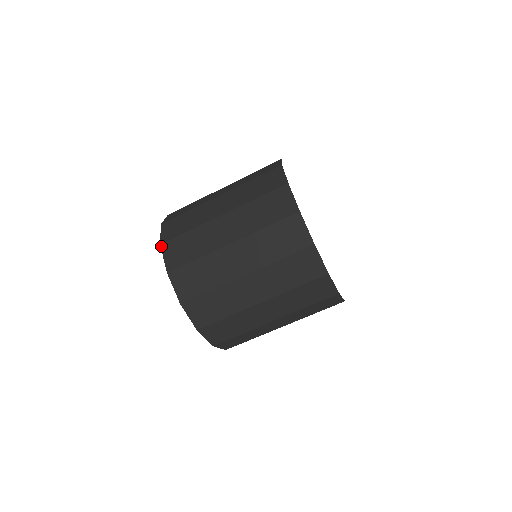
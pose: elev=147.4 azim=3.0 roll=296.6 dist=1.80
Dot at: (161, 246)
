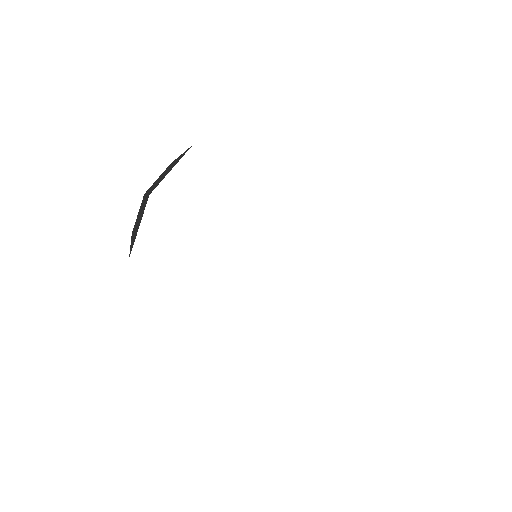
Dot at: occluded
